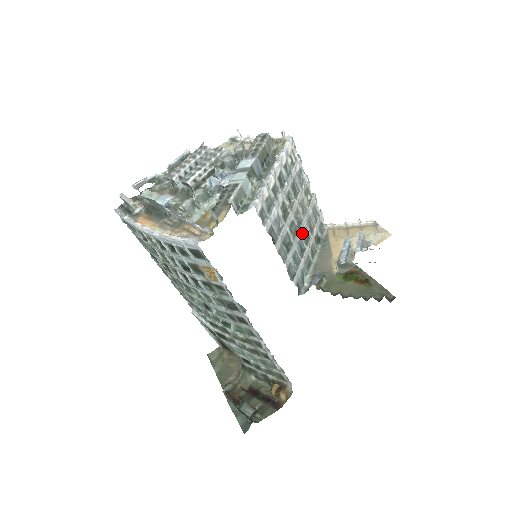
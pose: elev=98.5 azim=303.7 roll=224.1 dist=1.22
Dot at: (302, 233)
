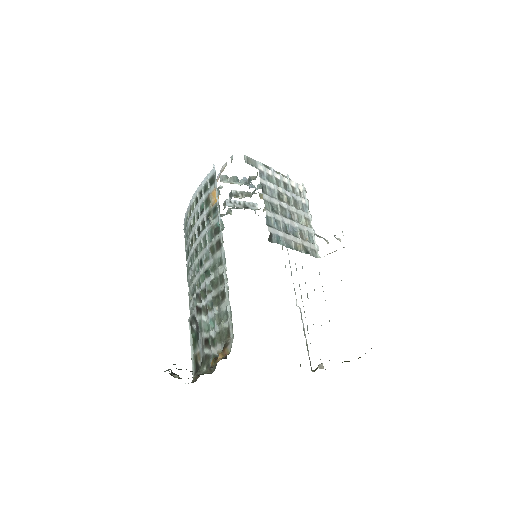
Dot at: (291, 226)
